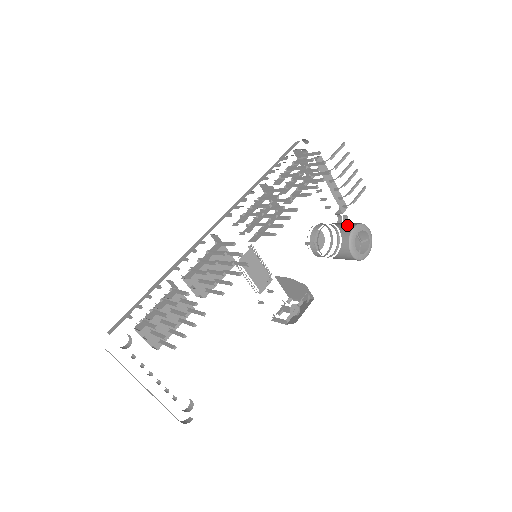
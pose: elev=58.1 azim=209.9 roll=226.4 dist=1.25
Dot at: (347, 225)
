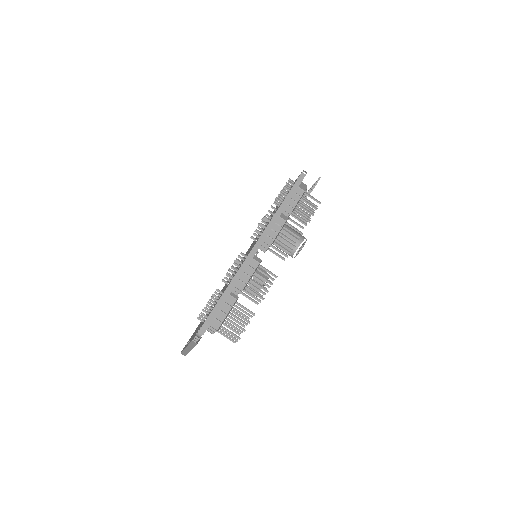
Dot at: (293, 229)
